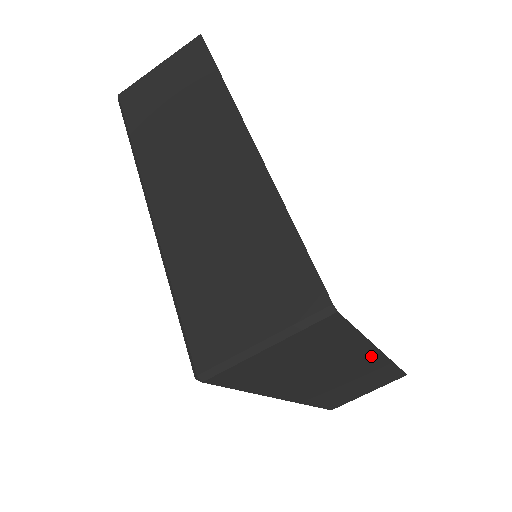
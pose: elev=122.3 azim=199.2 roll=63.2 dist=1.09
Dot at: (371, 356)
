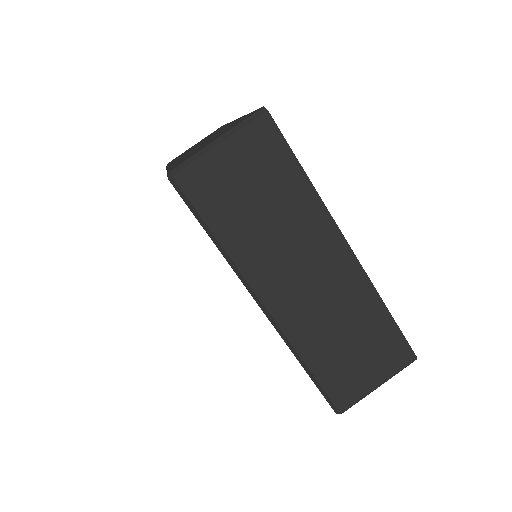
Dot at: occluded
